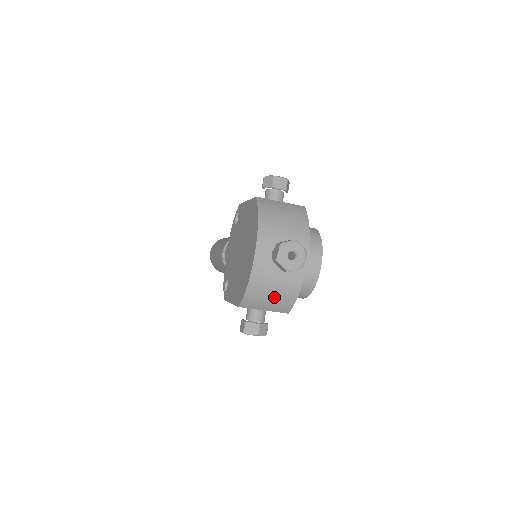
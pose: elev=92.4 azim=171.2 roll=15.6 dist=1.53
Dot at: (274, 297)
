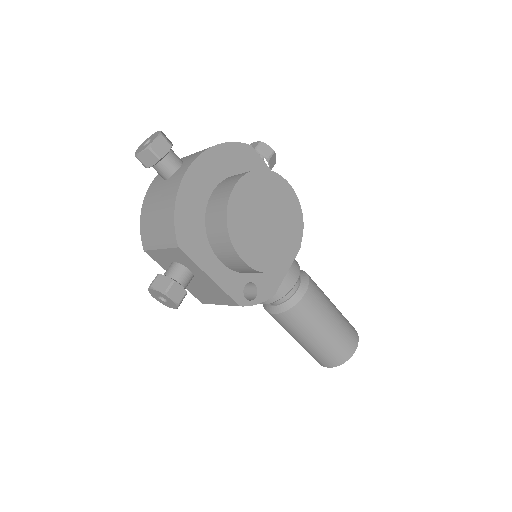
Dot at: (158, 219)
